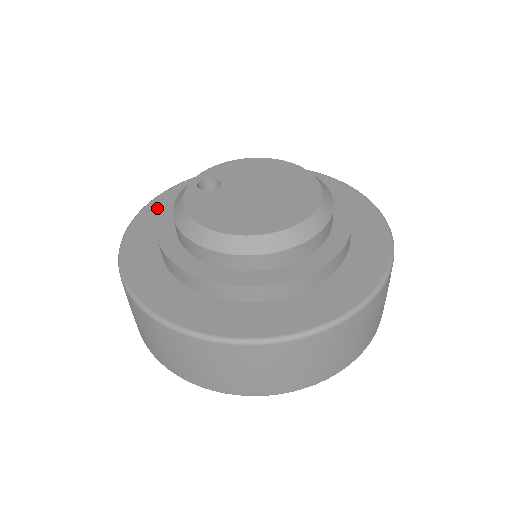
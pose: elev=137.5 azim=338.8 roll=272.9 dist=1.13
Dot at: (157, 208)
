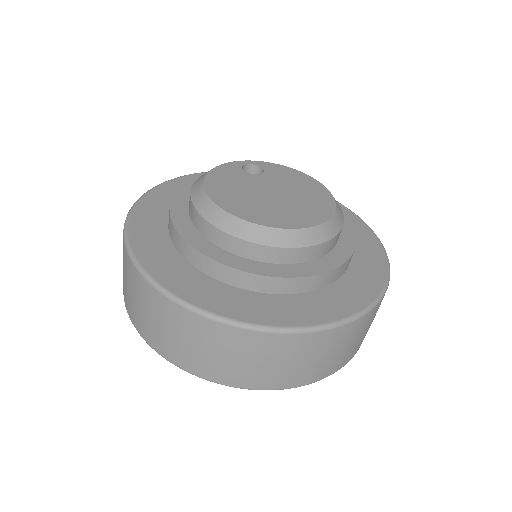
Dot at: occluded
